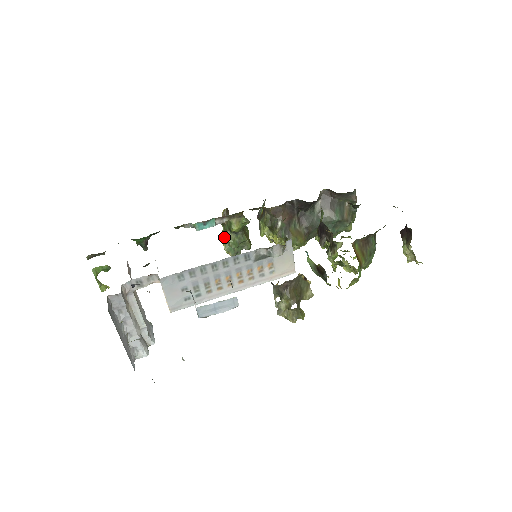
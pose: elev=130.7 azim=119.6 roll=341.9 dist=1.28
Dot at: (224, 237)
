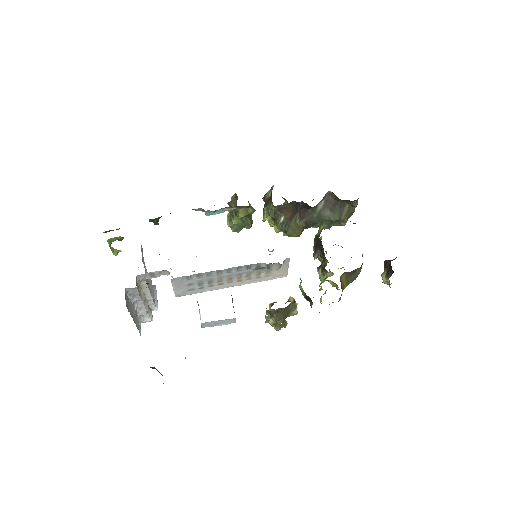
Dot at: (229, 216)
